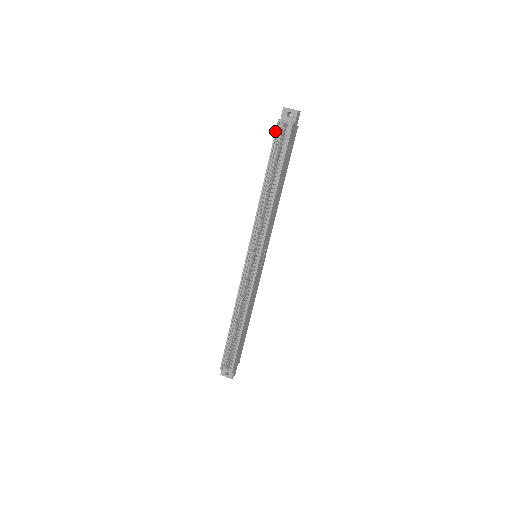
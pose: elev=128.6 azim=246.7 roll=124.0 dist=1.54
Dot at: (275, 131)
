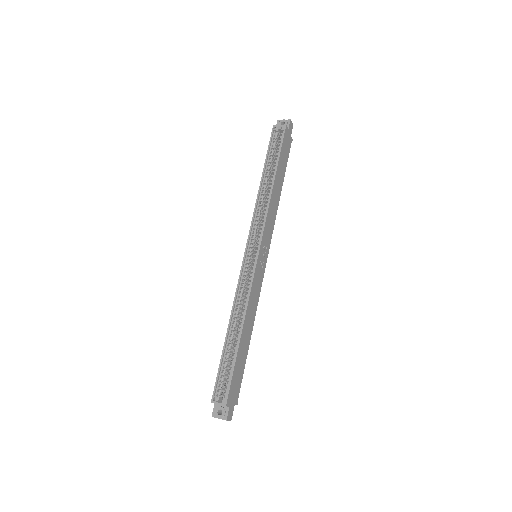
Dot at: (271, 134)
